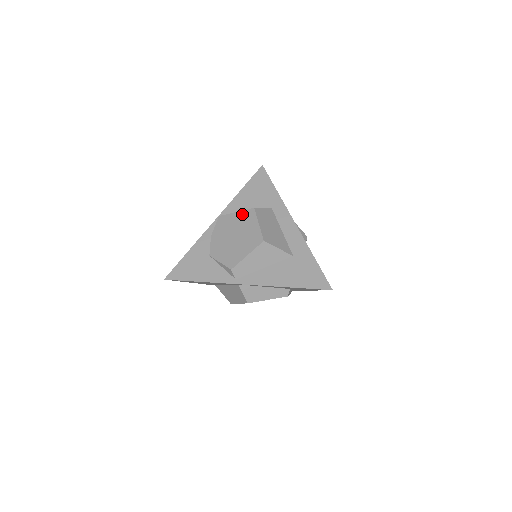
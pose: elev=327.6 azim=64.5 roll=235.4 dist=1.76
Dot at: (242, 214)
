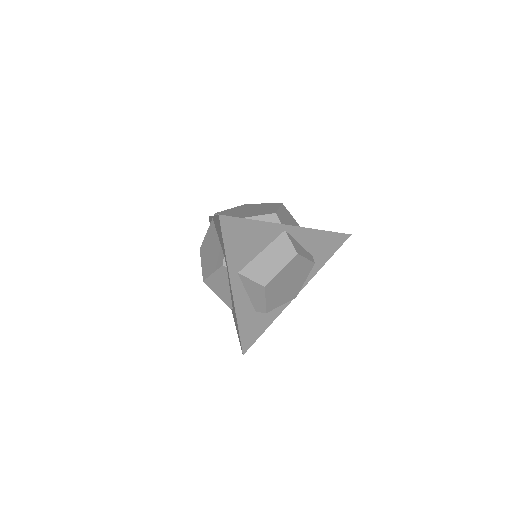
Dot at: (239, 207)
